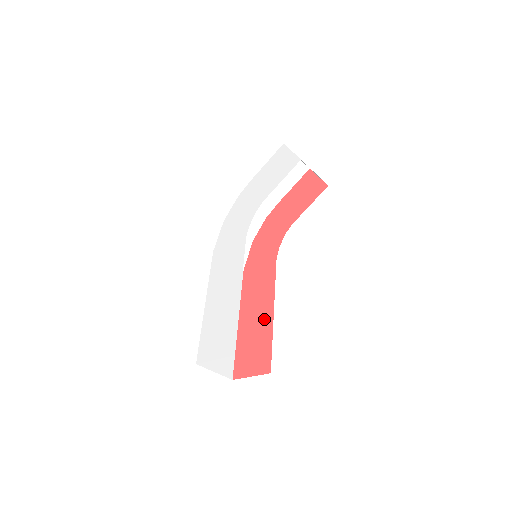
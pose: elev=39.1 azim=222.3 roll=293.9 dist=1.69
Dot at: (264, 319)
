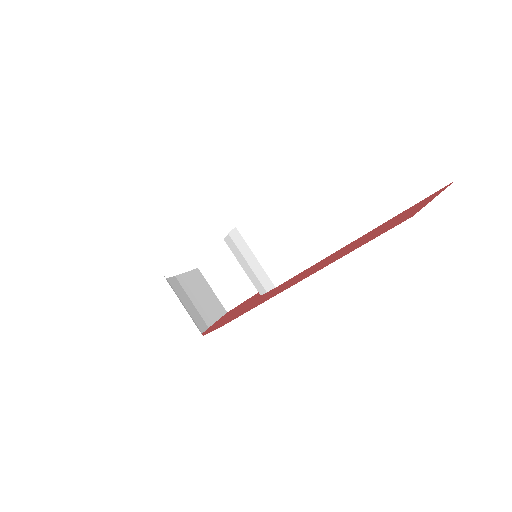
Dot at: (347, 246)
